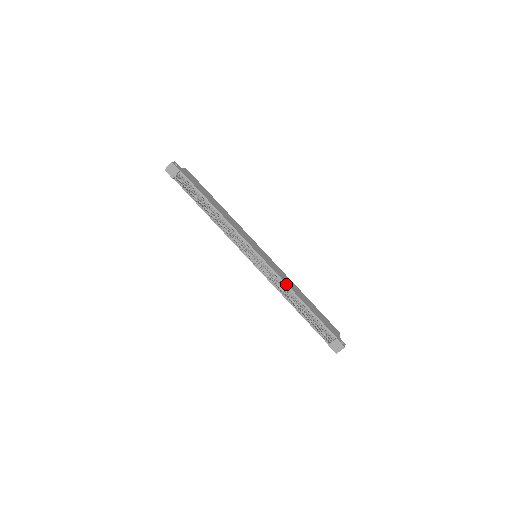
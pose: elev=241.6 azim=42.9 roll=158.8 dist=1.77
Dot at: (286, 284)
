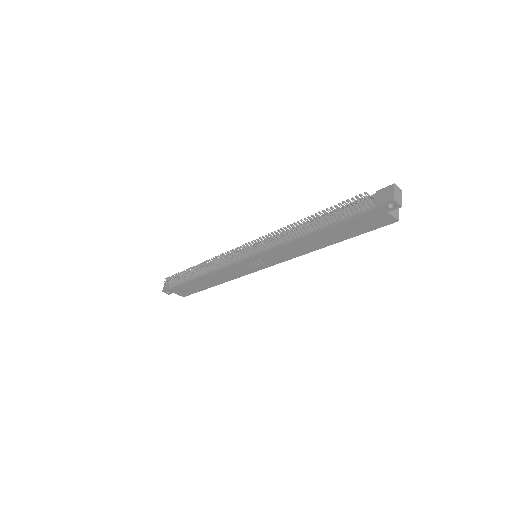
Dot at: occluded
